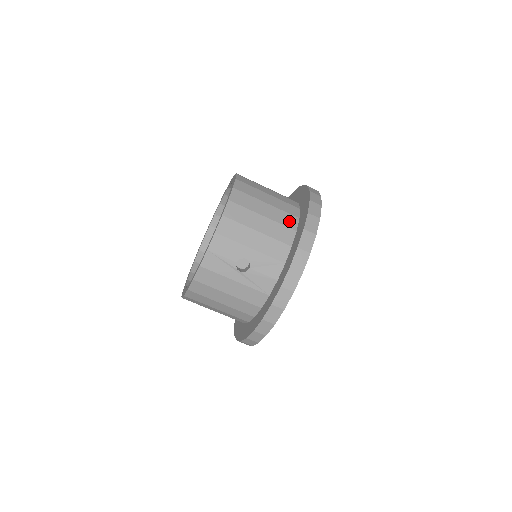
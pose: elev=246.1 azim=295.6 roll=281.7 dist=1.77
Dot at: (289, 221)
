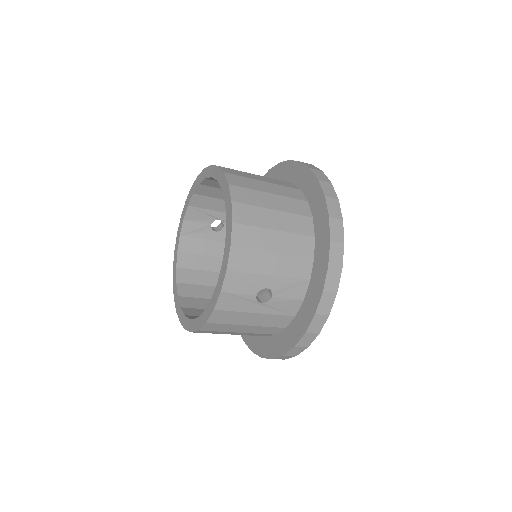
Dot at: (304, 226)
